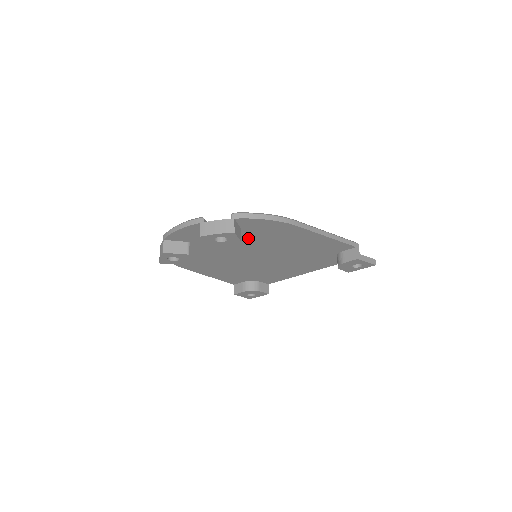
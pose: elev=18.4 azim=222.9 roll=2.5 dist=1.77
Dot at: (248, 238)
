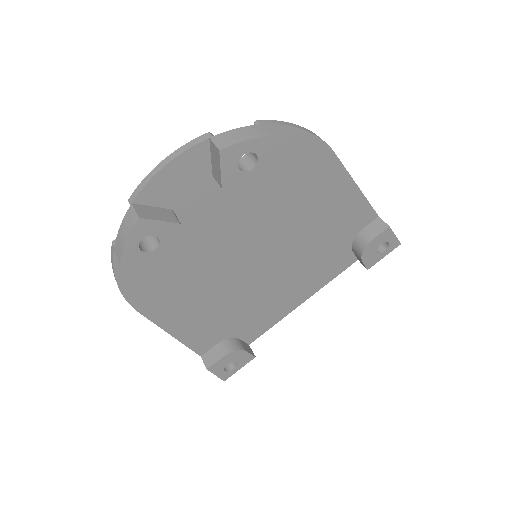
Dot at: (263, 194)
